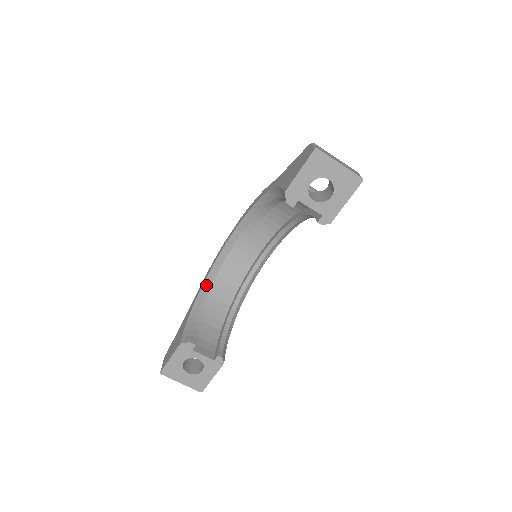
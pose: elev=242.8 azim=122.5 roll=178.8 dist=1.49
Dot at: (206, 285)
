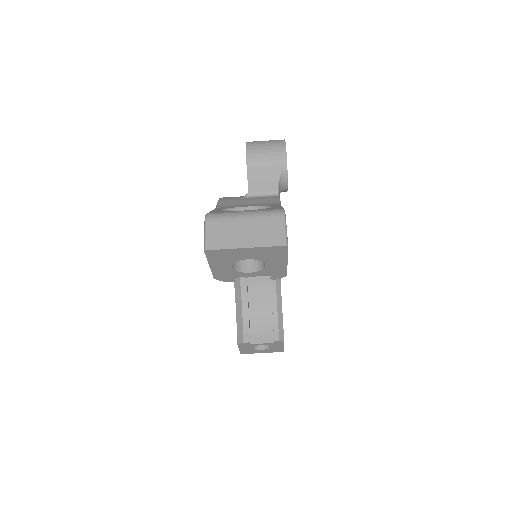
Dot at: occluded
